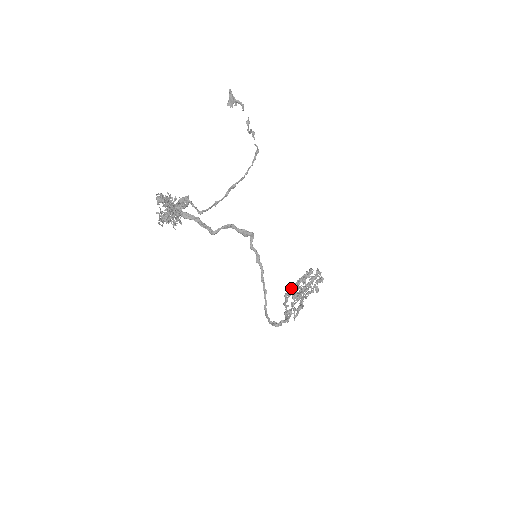
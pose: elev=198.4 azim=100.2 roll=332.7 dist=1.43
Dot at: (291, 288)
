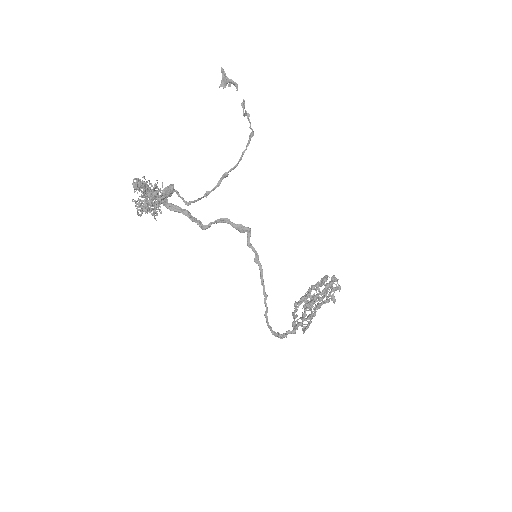
Dot at: (302, 296)
